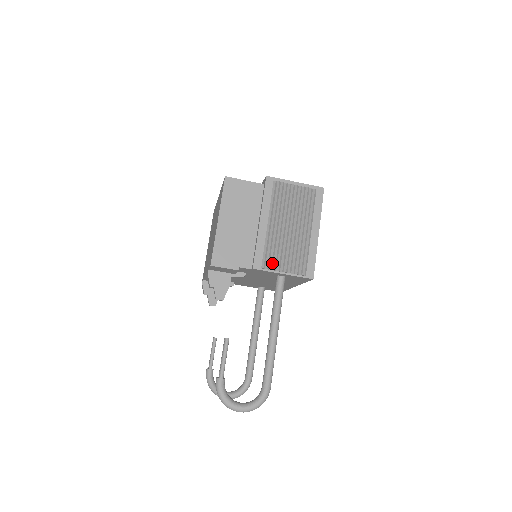
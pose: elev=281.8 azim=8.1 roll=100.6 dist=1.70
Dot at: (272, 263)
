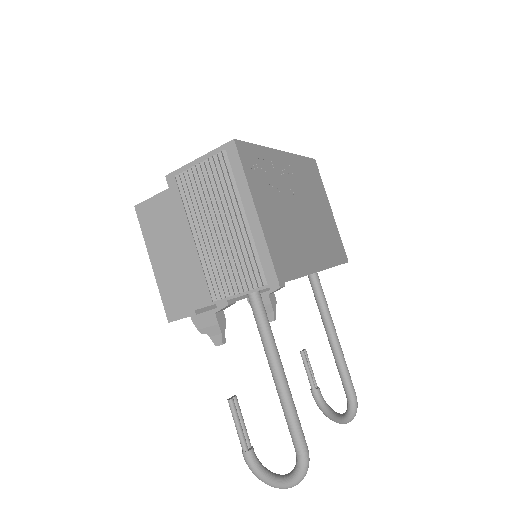
Dot at: (220, 289)
